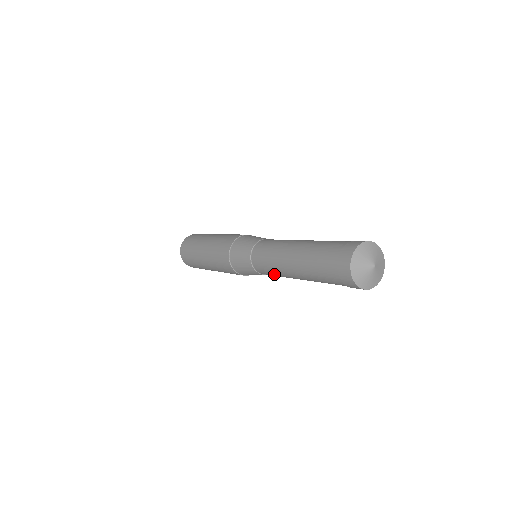
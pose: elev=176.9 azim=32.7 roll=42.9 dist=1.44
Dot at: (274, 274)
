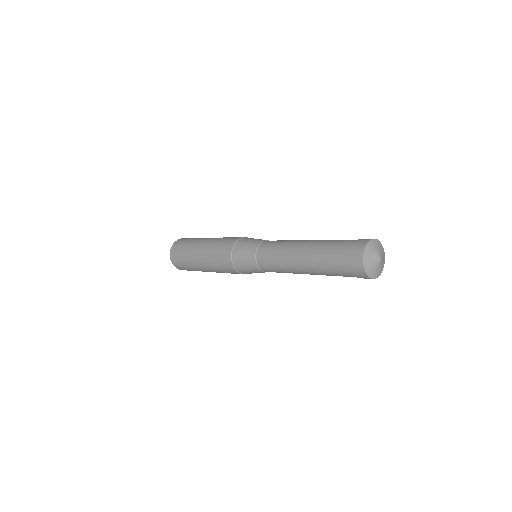
Dot at: (276, 267)
